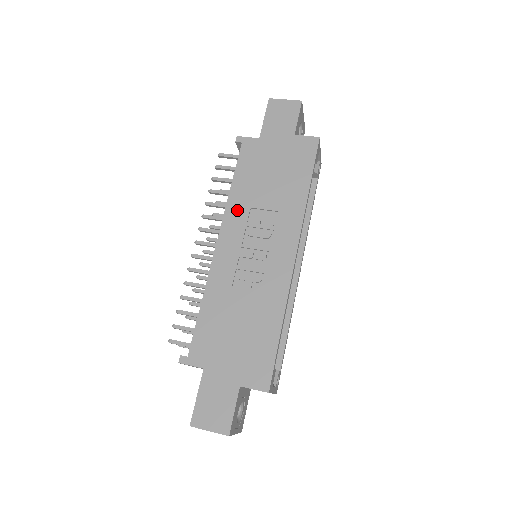
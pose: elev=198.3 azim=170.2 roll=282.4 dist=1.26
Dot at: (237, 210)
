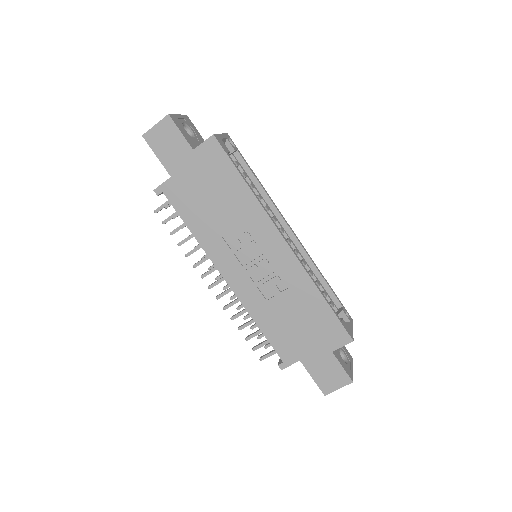
Dot at: (214, 246)
